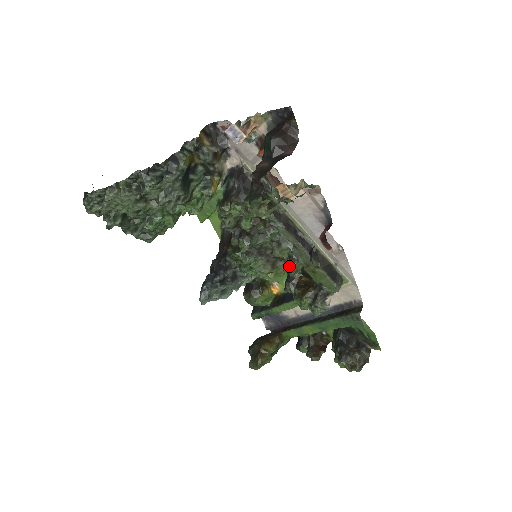
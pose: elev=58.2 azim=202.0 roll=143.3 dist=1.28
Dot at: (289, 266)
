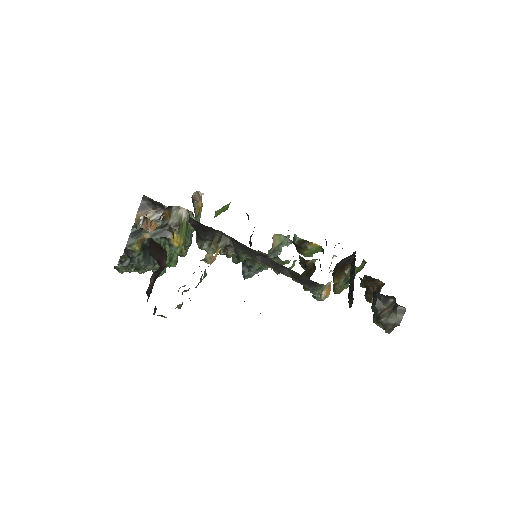
Dot at: occluded
